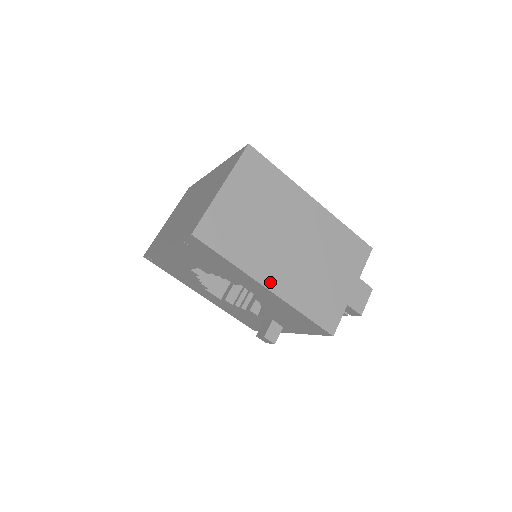
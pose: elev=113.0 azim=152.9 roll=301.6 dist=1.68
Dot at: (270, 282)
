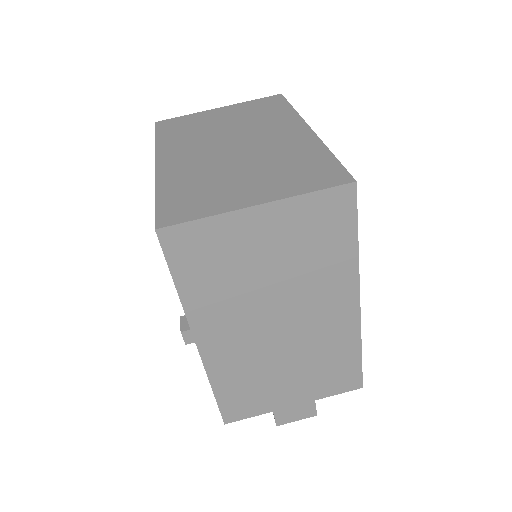
Dot at: (207, 341)
